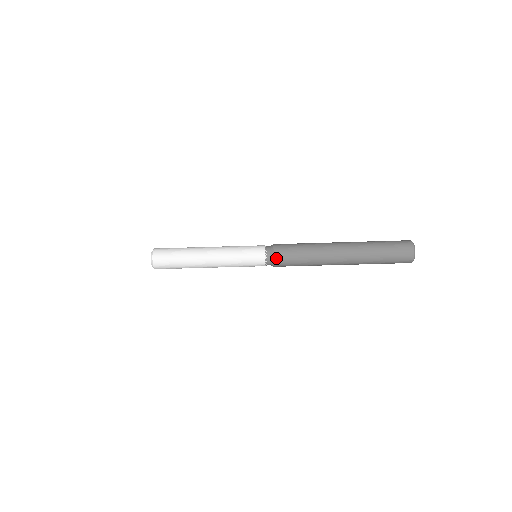
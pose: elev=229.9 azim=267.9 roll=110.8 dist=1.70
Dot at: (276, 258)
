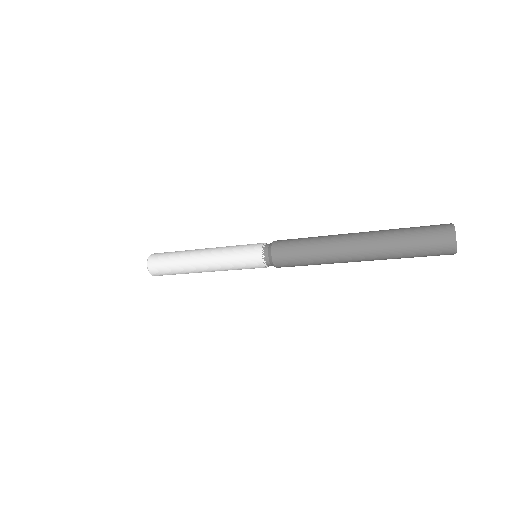
Dot at: (277, 265)
